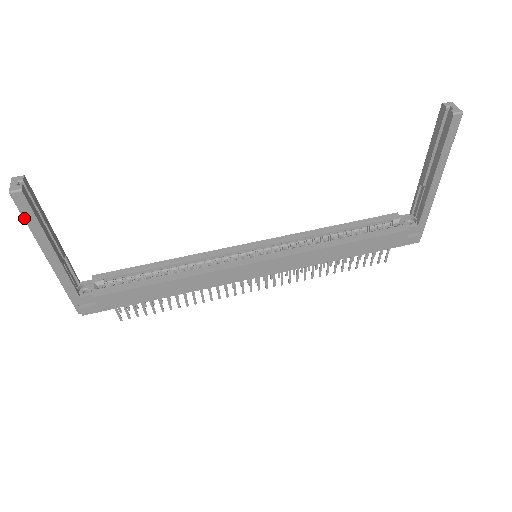
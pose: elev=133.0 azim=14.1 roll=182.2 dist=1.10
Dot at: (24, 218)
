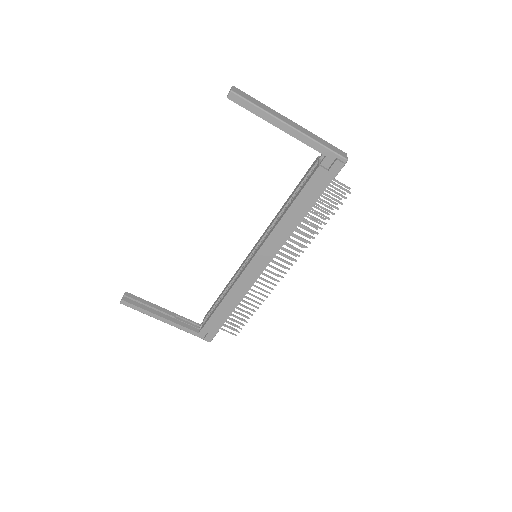
Dot at: occluded
